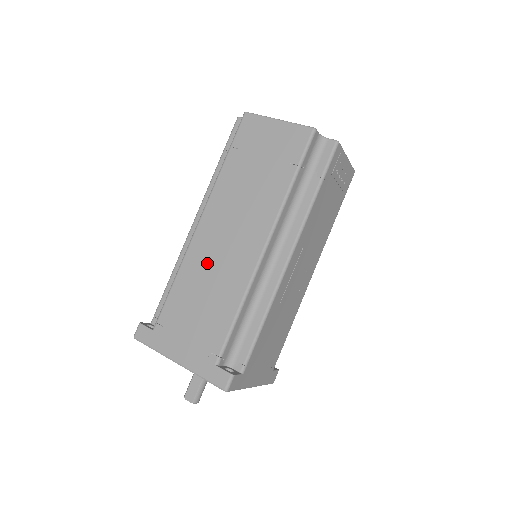
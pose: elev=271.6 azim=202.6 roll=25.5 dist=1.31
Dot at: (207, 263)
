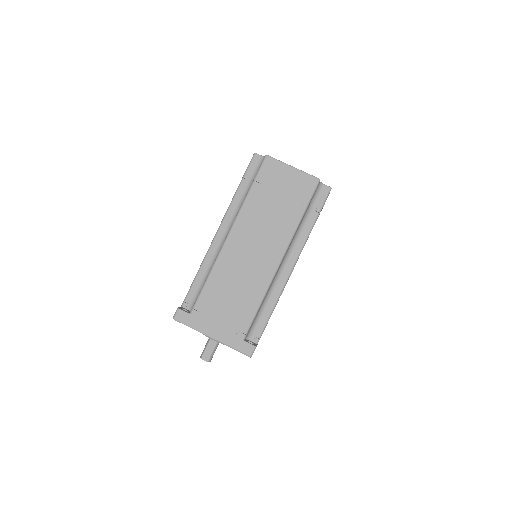
Dot at: (236, 268)
